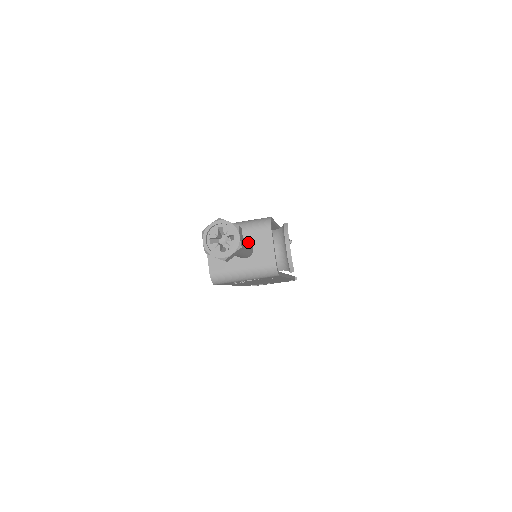
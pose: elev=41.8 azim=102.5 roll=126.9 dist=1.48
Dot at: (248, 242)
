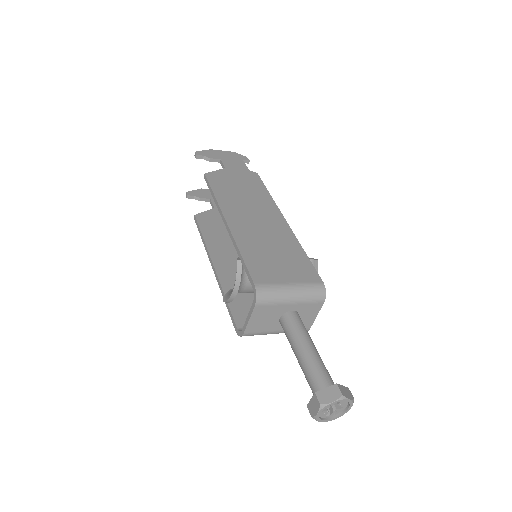
Dot at: (306, 330)
